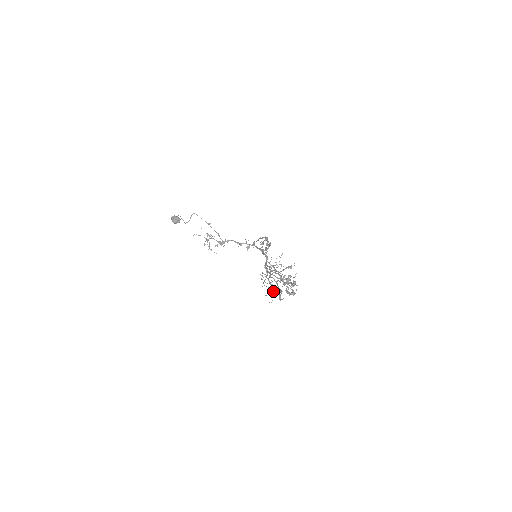
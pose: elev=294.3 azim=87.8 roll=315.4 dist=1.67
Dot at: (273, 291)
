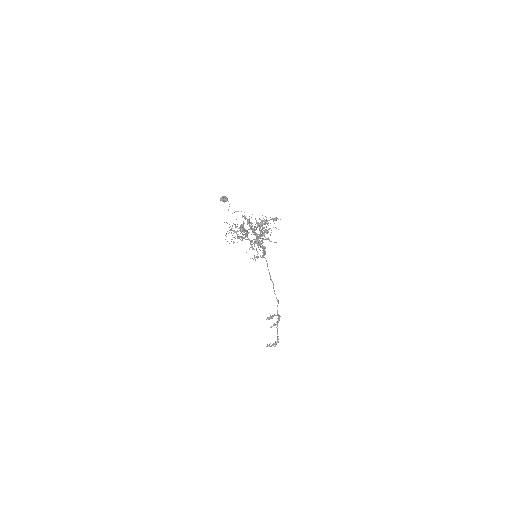
Dot at: (242, 224)
